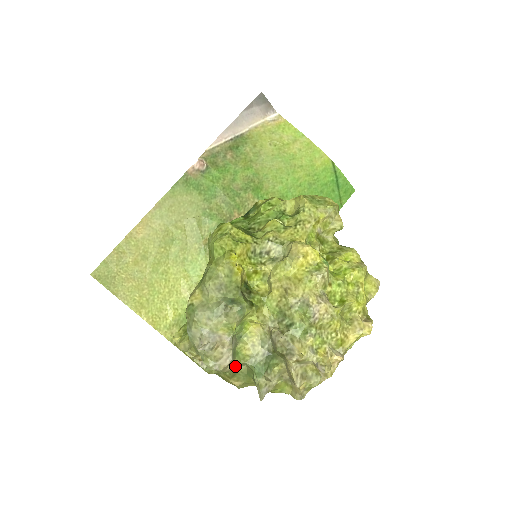
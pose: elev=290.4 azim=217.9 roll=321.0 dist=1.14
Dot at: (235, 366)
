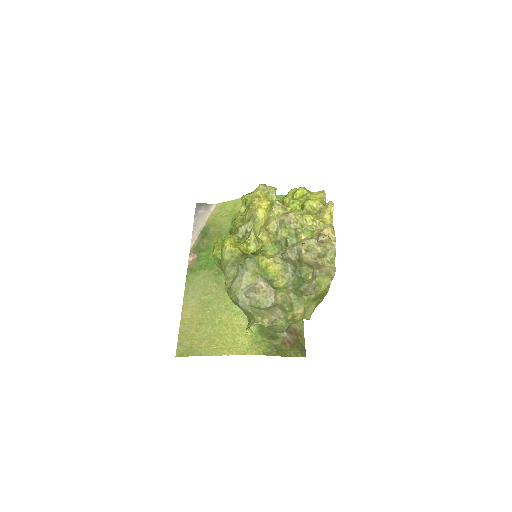
Dot at: (282, 295)
